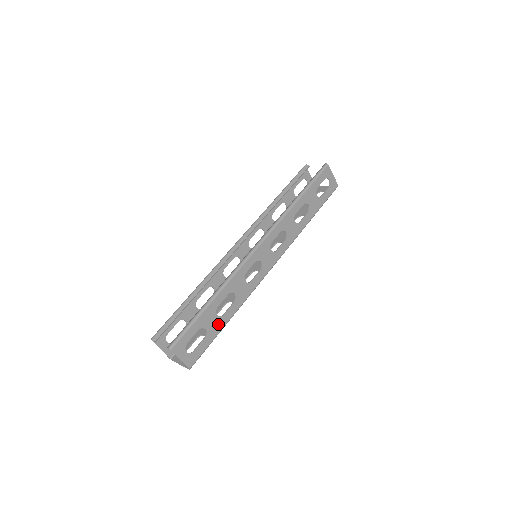
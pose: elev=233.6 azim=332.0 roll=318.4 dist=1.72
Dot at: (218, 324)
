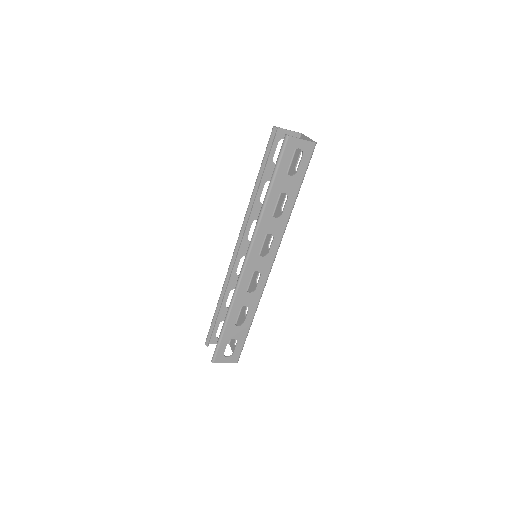
Dot at: (243, 330)
